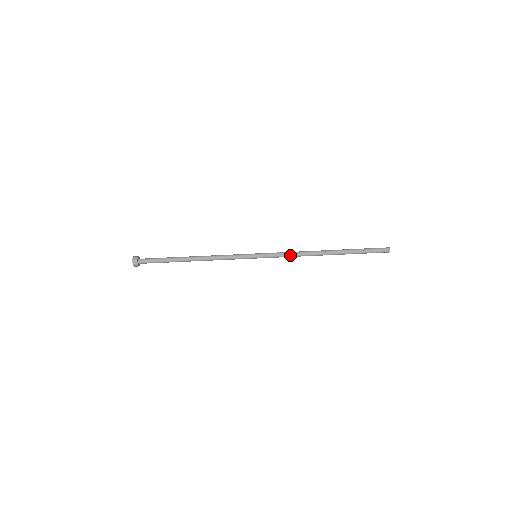
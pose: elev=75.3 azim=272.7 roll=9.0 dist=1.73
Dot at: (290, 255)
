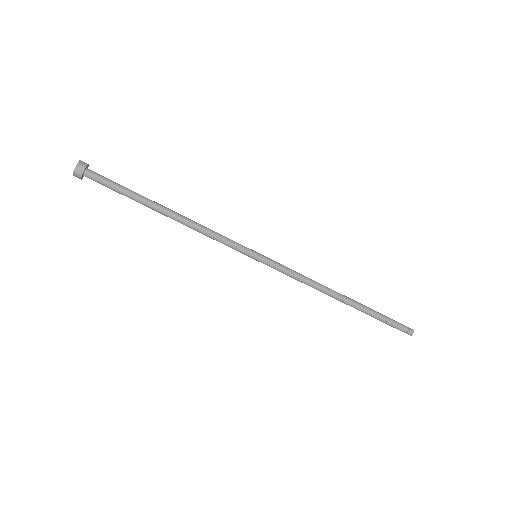
Dot at: (299, 279)
